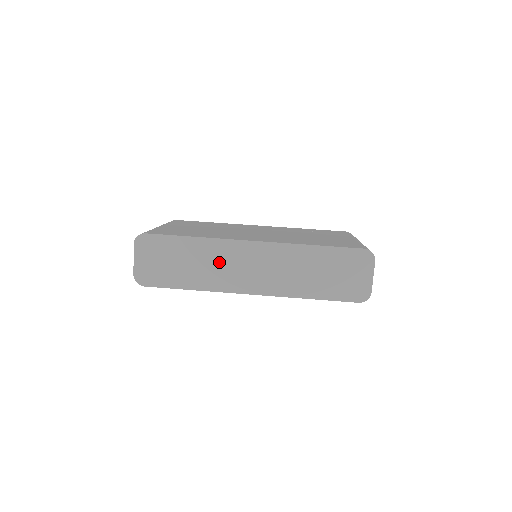
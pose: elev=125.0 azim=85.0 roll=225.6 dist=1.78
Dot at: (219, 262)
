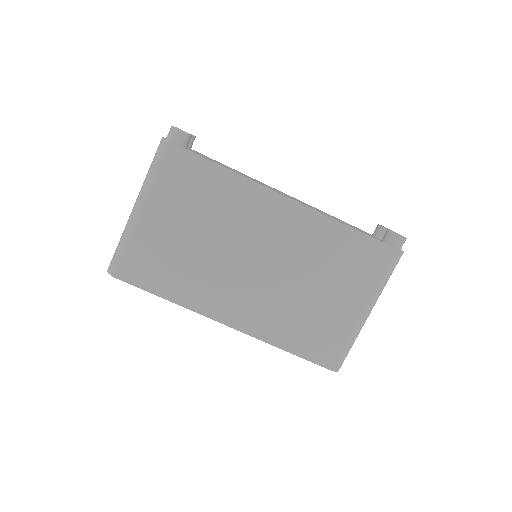
Dot at: occluded
